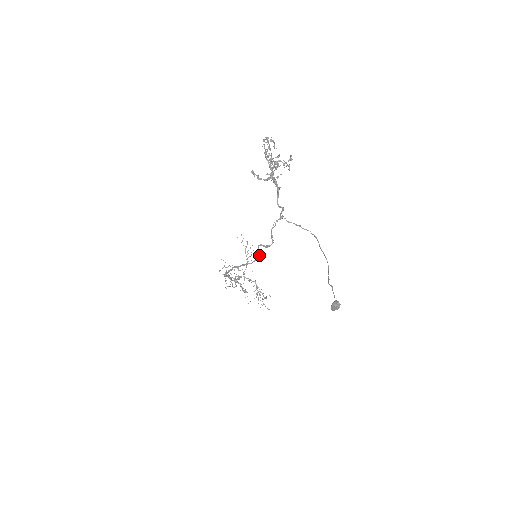
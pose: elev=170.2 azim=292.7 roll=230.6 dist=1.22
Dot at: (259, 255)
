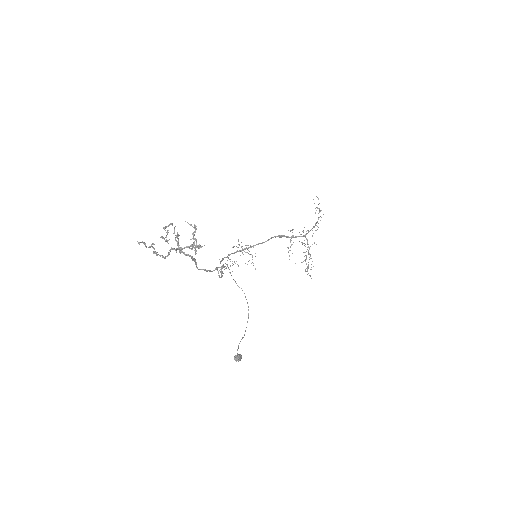
Dot at: (222, 273)
